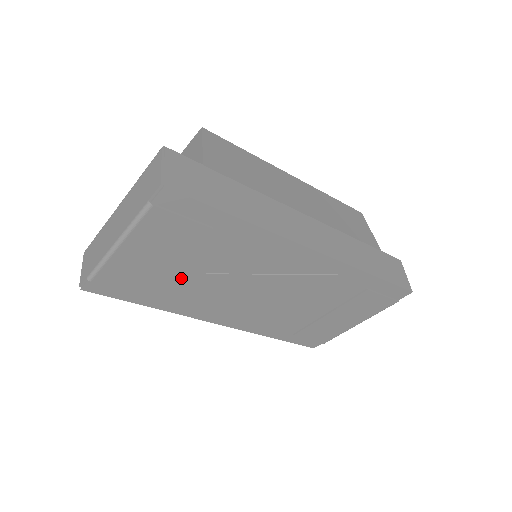
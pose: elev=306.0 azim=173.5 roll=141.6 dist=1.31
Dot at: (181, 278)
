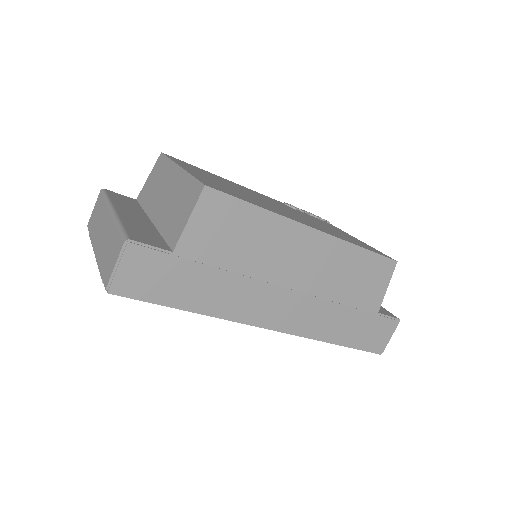
Dot at: occluded
